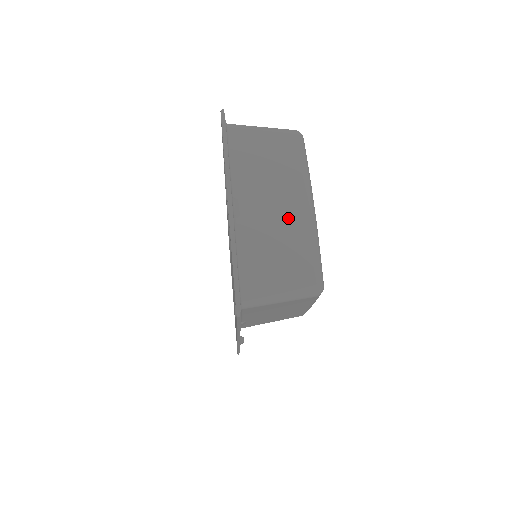
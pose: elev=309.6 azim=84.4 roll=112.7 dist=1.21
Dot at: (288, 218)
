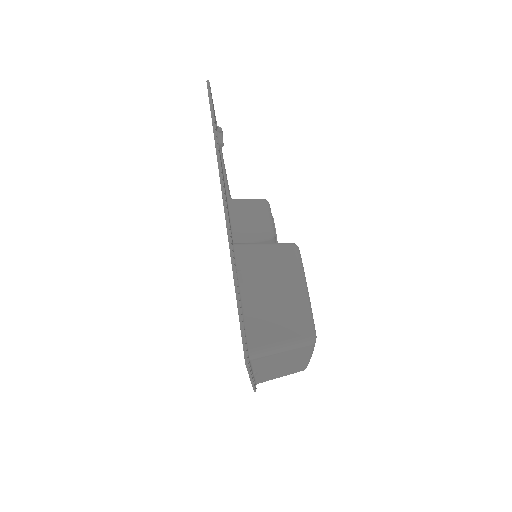
Dot at: (292, 365)
